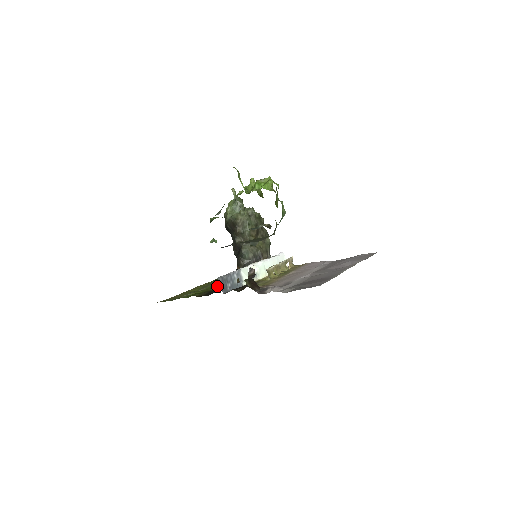
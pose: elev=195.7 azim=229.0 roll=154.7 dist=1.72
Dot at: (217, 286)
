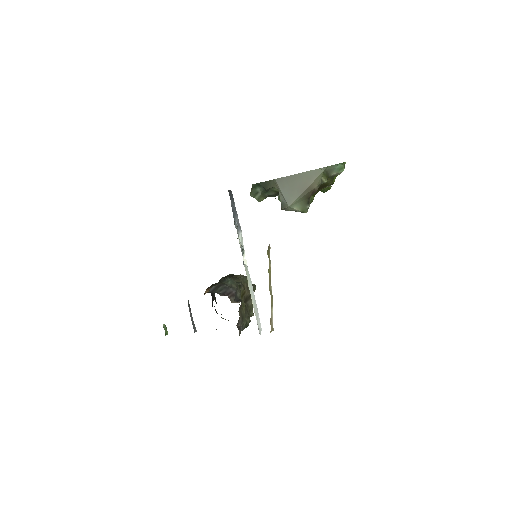
Dot at: occluded
